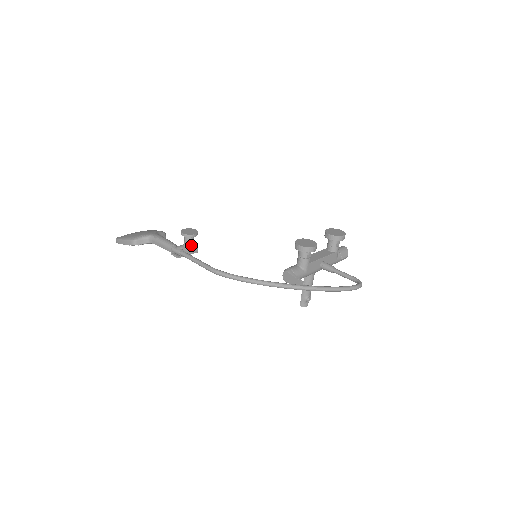
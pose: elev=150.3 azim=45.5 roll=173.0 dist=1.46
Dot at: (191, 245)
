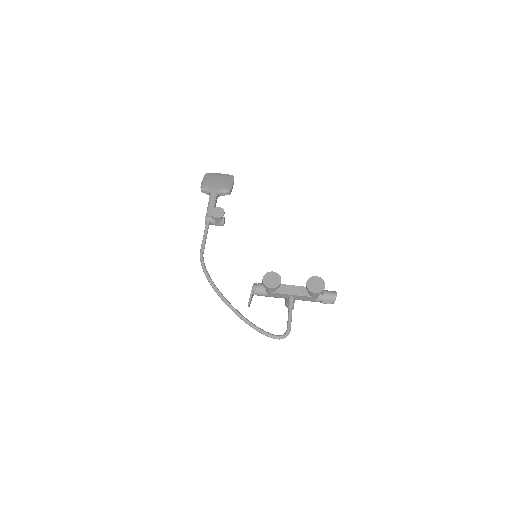
Dot at: (217, 221)
